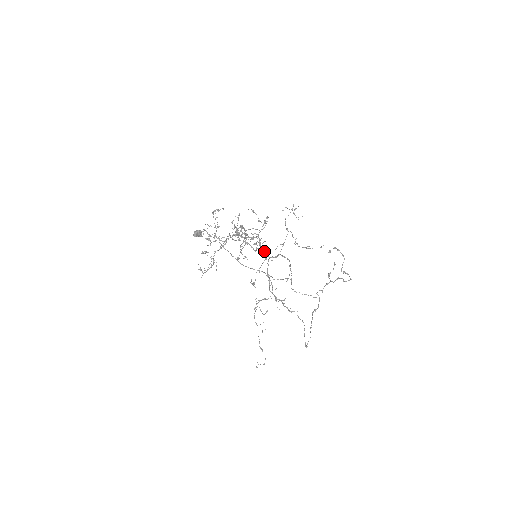
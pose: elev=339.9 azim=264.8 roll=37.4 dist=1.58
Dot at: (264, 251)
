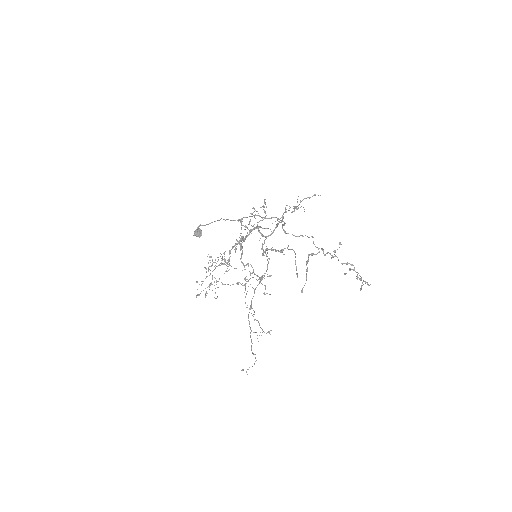
Dot at: occluded
